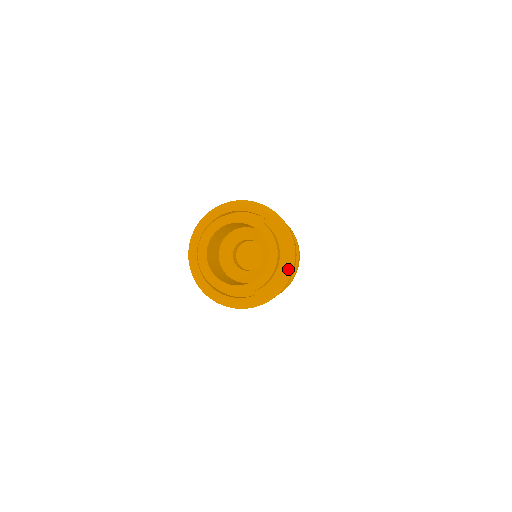
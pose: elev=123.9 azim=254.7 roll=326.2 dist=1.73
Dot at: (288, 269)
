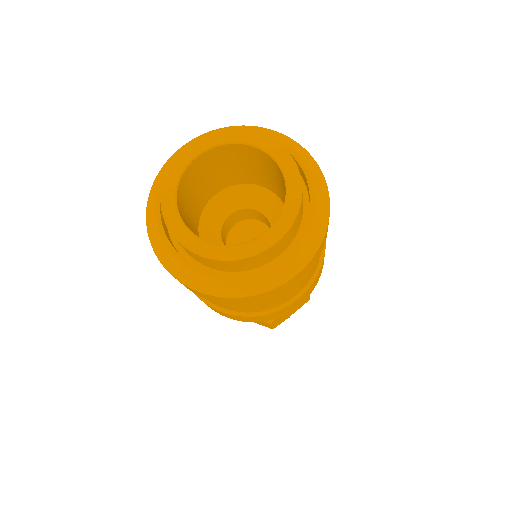
Dot at: (284, 272)
